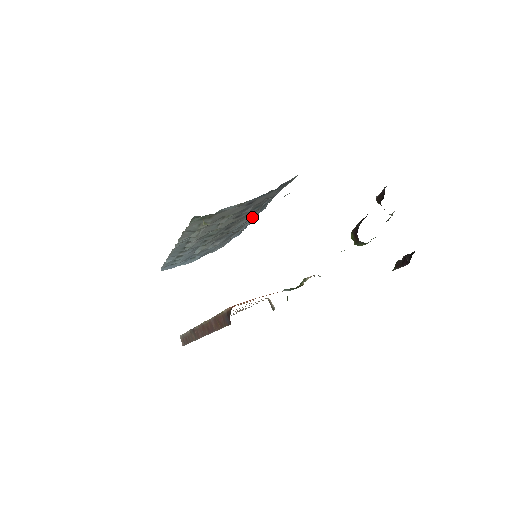
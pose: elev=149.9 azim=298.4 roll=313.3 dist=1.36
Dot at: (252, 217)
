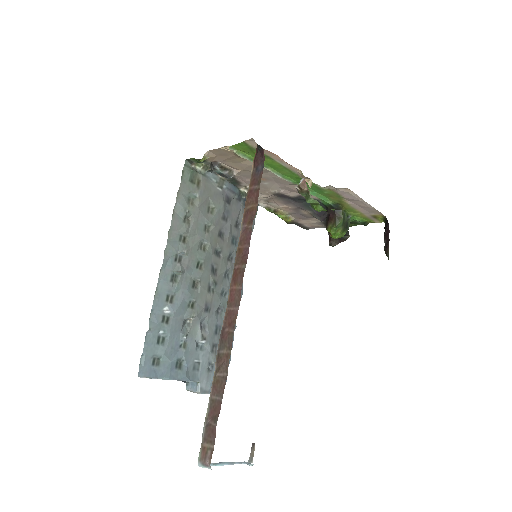
Dot at: occluded
